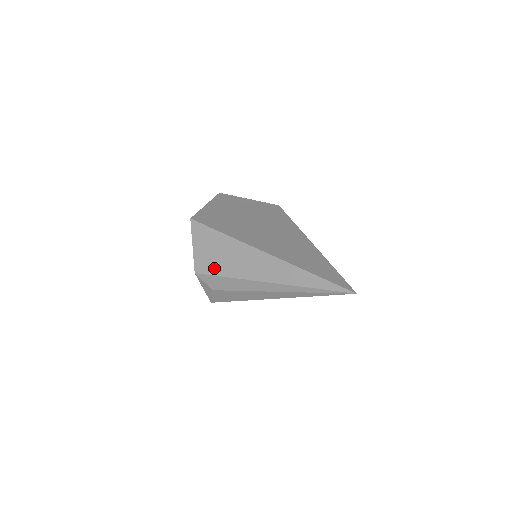
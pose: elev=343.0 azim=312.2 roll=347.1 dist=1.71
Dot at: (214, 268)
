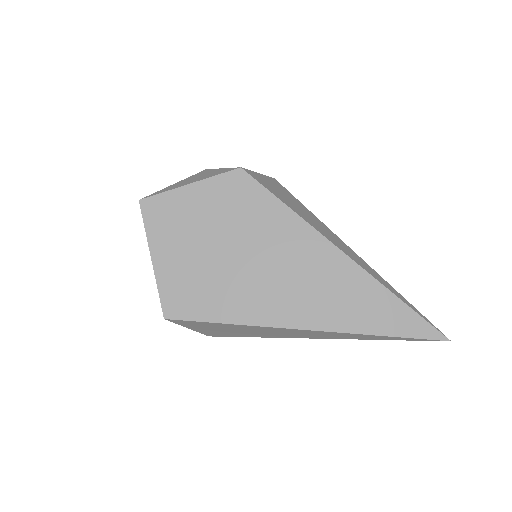
Dot at: (234, 335)
